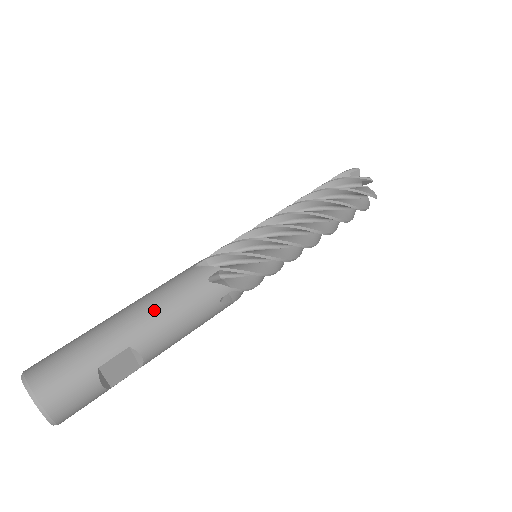
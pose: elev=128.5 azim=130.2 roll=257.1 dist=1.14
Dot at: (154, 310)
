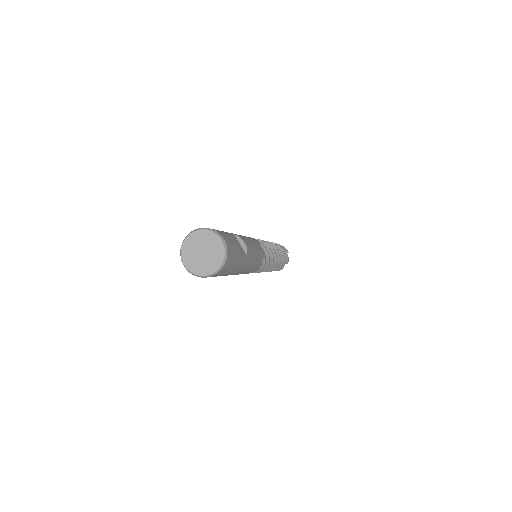
Dot at: occluded
